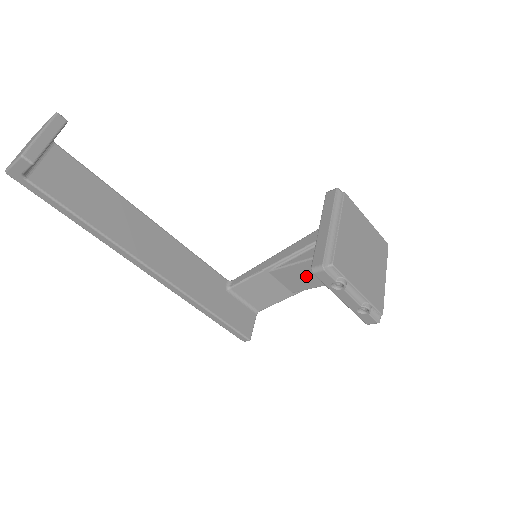
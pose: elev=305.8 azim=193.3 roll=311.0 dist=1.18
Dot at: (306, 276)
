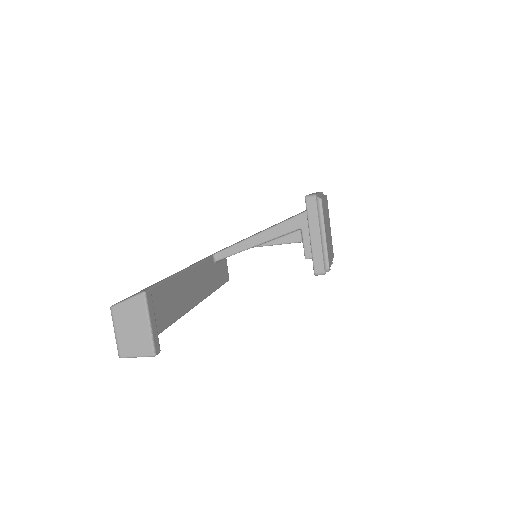
Dot at: occluded
